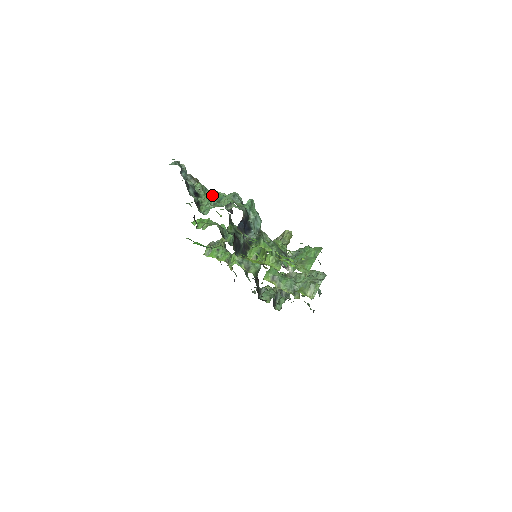
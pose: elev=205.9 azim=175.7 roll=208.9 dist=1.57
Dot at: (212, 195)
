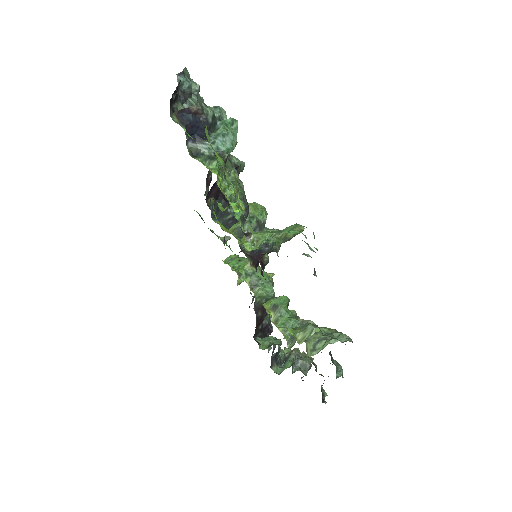
Dot at: occluded
